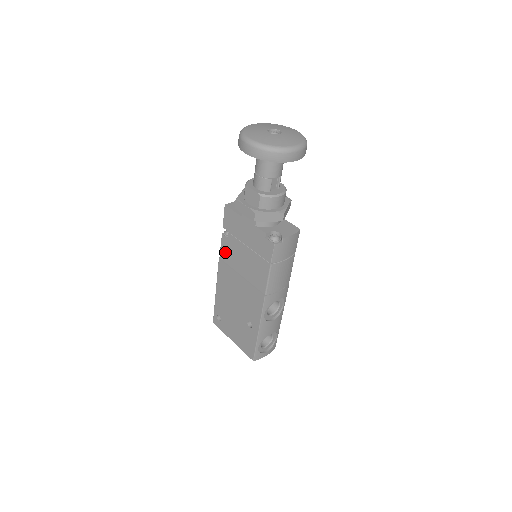
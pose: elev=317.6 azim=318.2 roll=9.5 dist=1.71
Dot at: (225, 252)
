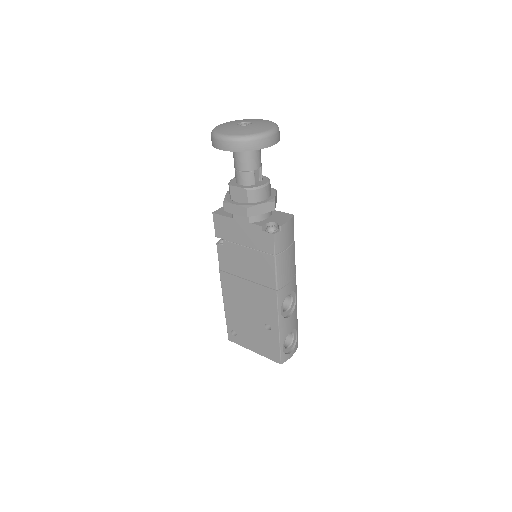
Dot at: (224, 261)
